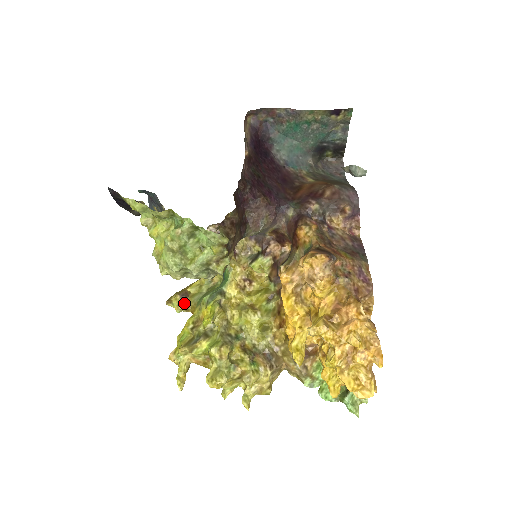
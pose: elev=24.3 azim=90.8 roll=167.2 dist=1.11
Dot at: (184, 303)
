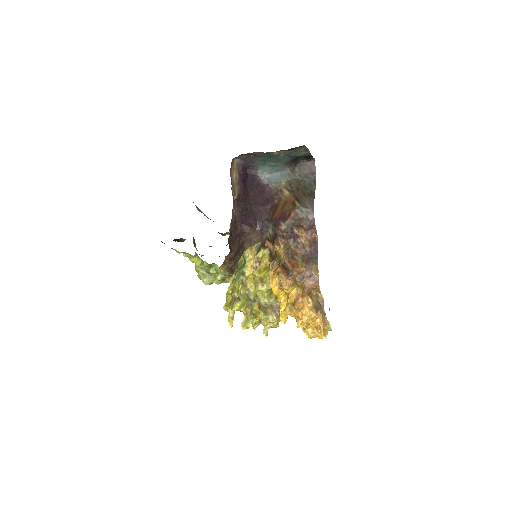
Dot at: occluded
